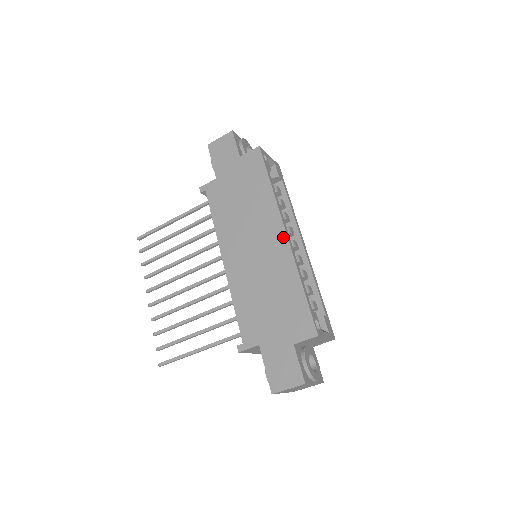
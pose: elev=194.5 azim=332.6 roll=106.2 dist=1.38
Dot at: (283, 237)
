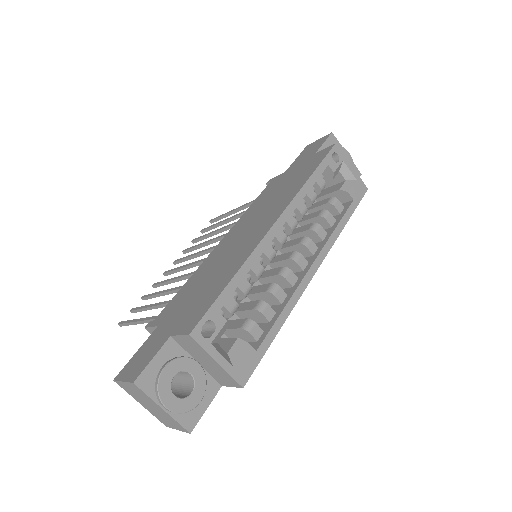
Dot at: (269, 226)
